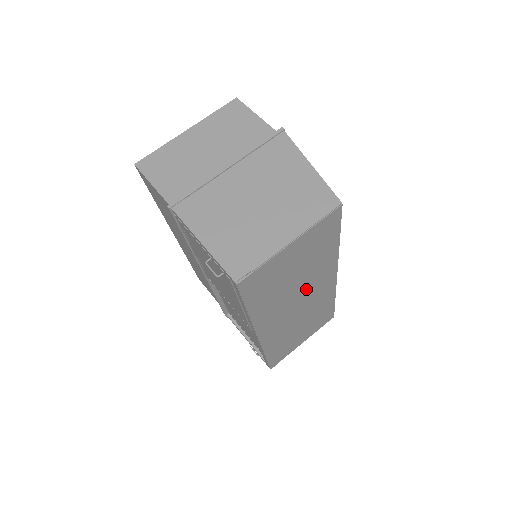
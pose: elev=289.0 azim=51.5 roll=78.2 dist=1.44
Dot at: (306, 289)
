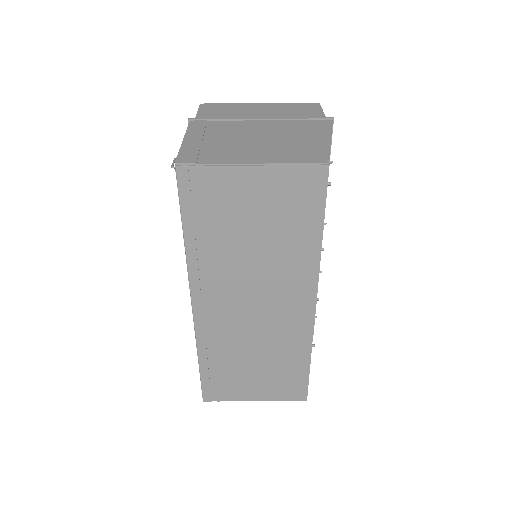
Dot at: (267, 284)
